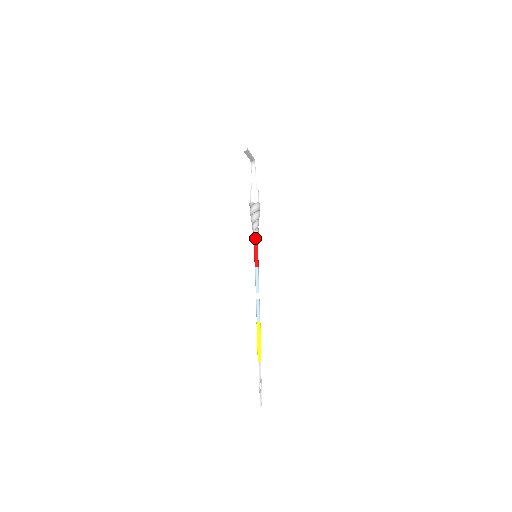
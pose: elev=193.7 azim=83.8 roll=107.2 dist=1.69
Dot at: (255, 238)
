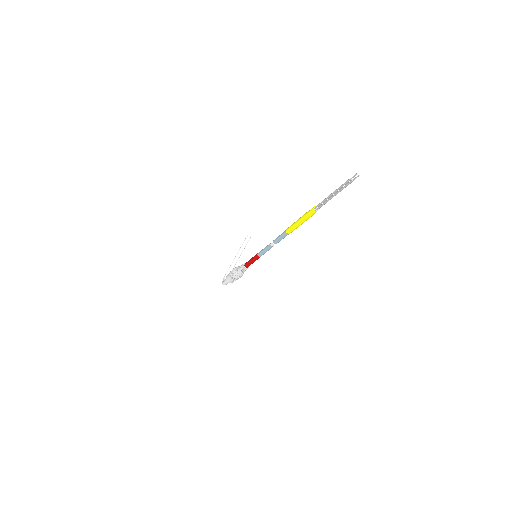
Dot at: occluded
